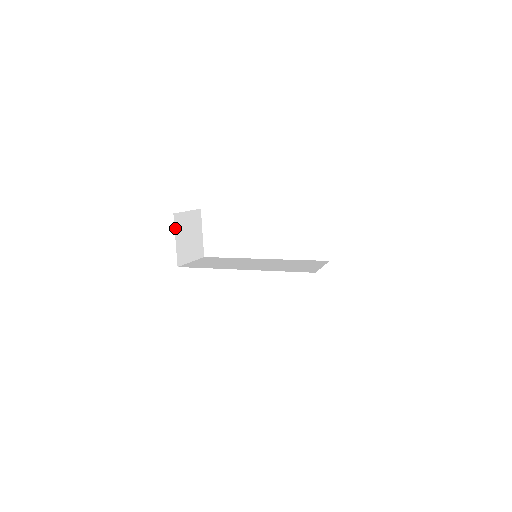
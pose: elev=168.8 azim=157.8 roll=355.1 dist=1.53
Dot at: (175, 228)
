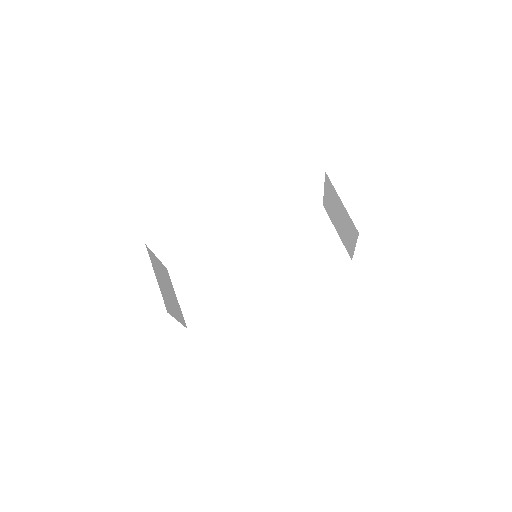
Dot at: (172, 316)
